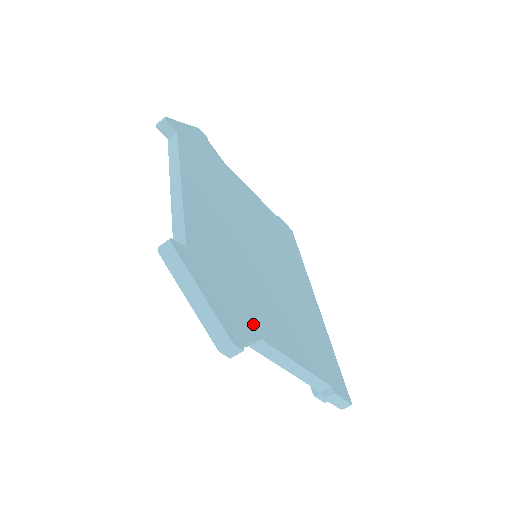
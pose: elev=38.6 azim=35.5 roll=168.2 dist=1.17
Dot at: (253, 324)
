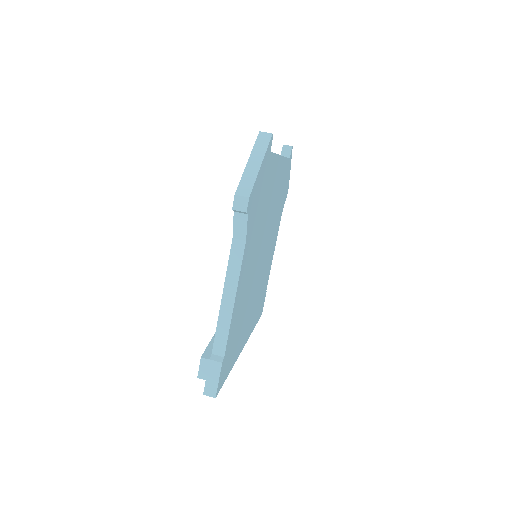
Dot at: (250, 231)
